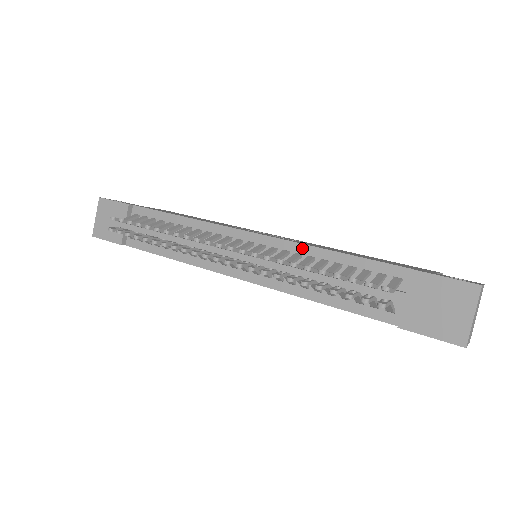
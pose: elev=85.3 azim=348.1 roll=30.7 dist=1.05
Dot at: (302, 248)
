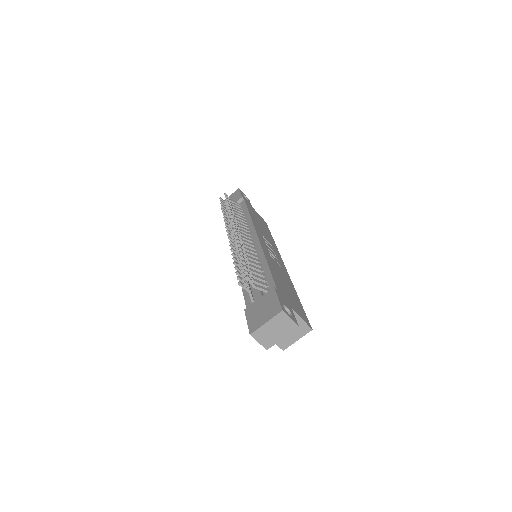
Dot at: (262, 255)
